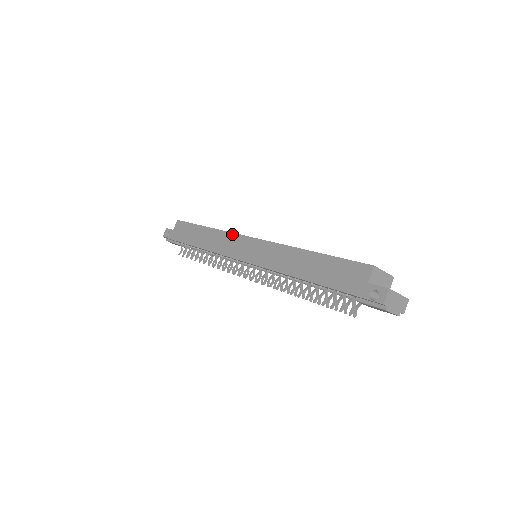
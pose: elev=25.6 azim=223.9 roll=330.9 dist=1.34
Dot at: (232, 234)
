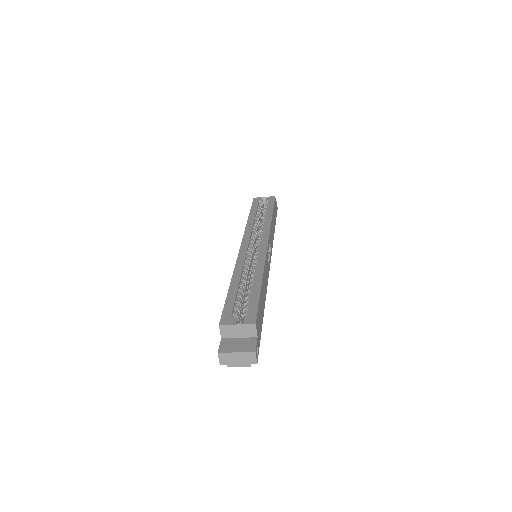
Dot at: (244, 235)
